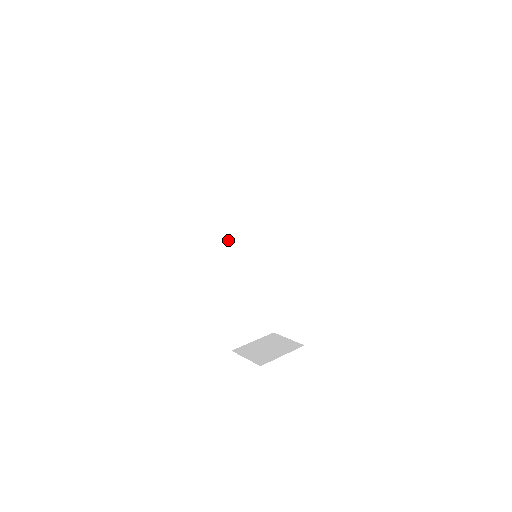
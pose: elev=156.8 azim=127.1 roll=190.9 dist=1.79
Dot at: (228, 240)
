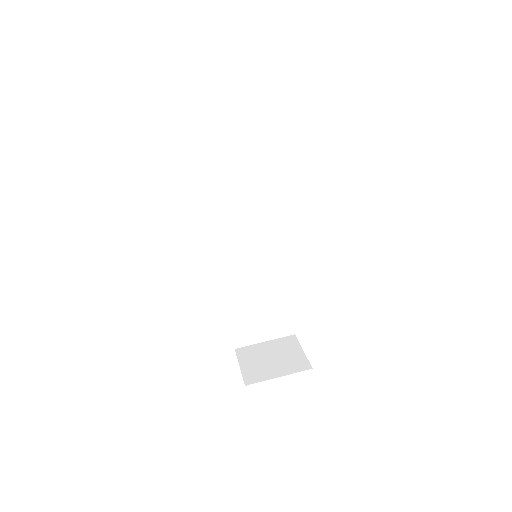
Dot at: (230, 228)
